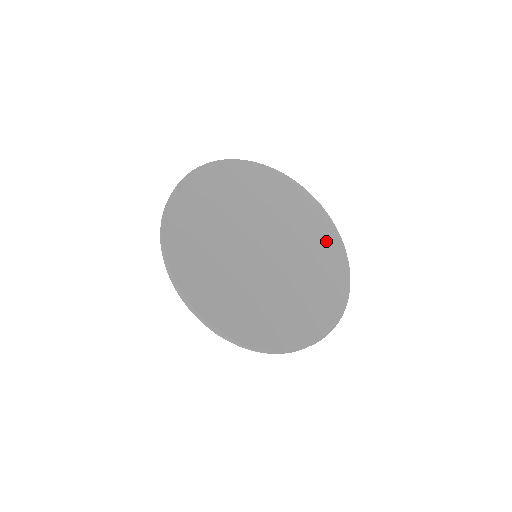
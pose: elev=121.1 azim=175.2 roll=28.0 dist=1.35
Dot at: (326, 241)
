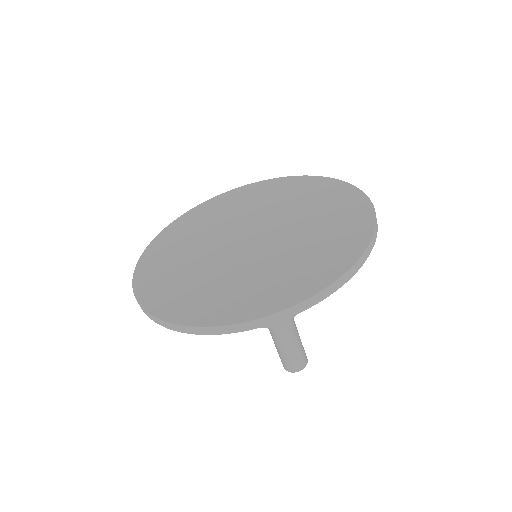
Dot at: (268, 190)
